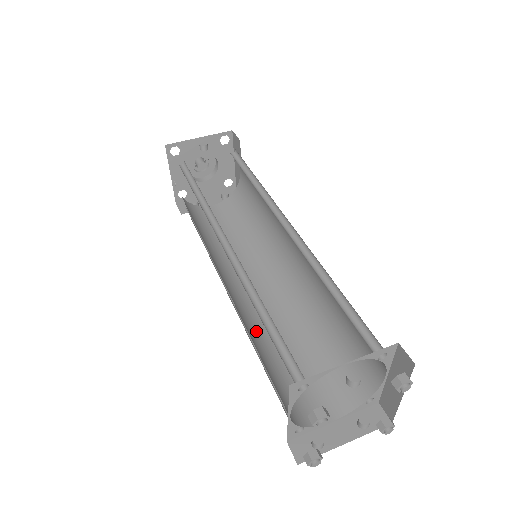
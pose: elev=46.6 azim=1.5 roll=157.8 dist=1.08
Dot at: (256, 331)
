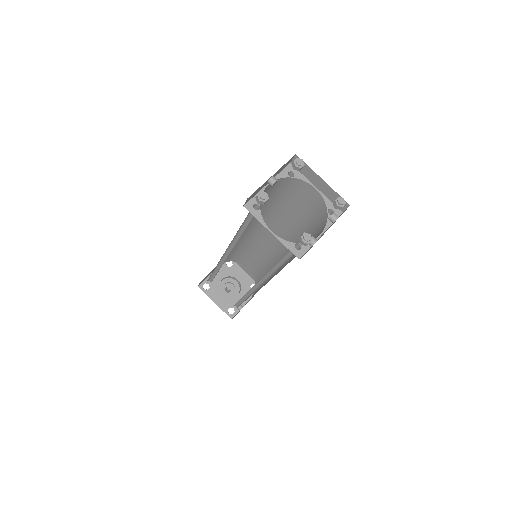
Dot at: (272, 269)
